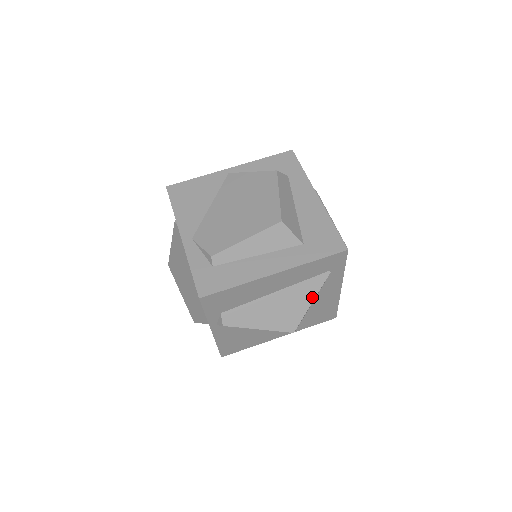
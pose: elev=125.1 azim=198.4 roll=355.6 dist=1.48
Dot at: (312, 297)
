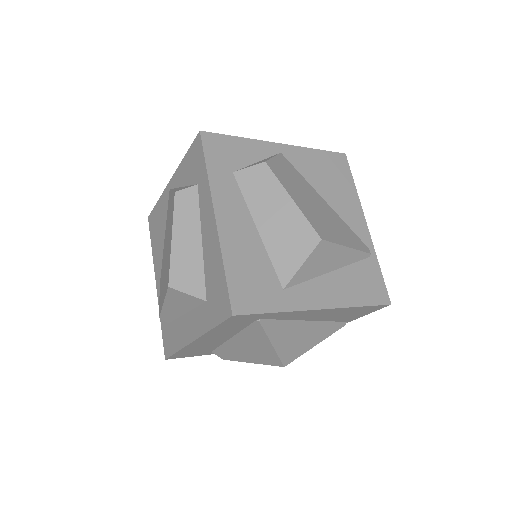
Dot at: (267, 341)
